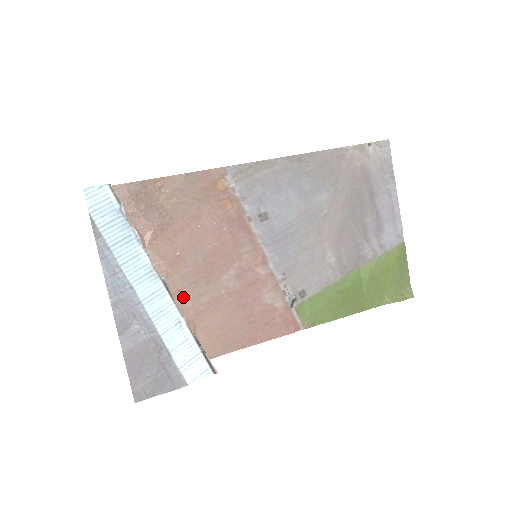
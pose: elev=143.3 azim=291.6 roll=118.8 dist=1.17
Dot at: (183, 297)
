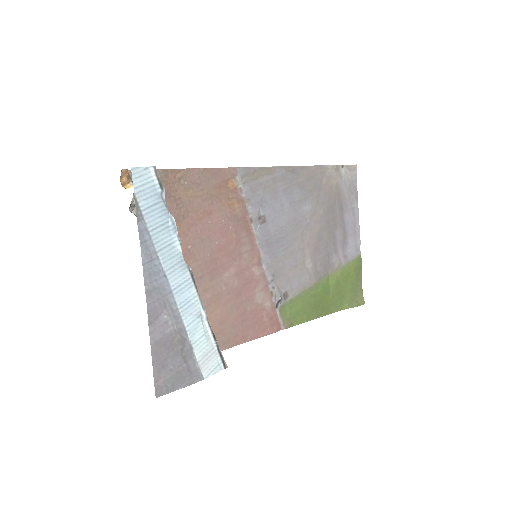
Dot at: occluded
